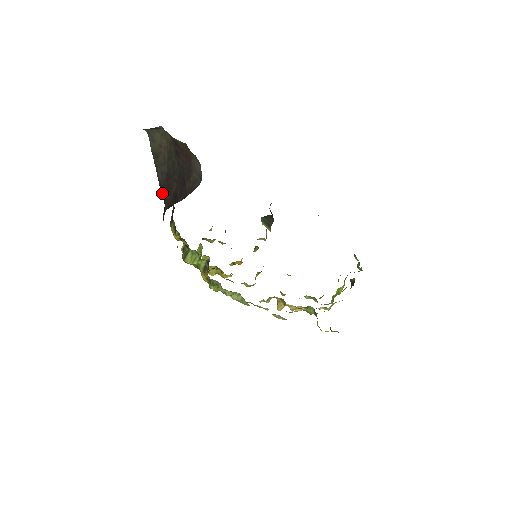
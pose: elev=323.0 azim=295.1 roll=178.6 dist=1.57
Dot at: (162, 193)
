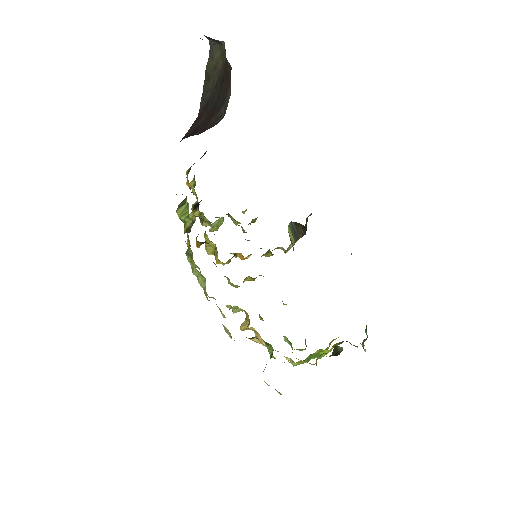
Dot at: occluded
